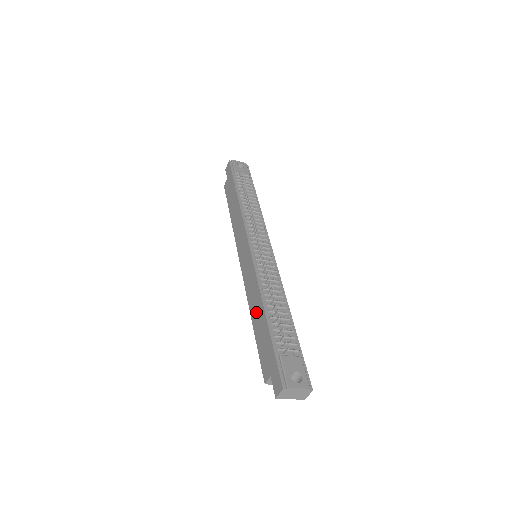
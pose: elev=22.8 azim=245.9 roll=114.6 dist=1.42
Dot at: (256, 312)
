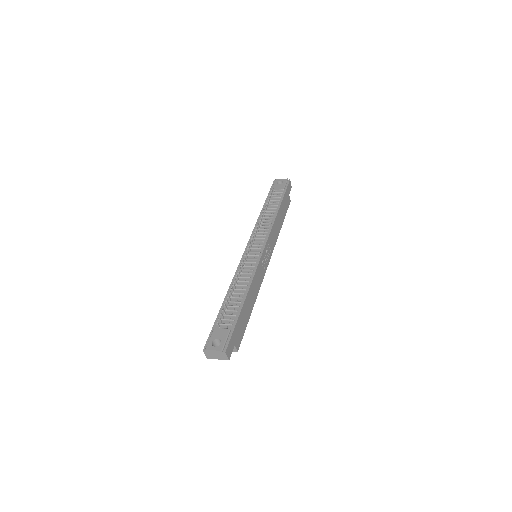
Dot at: occluded
